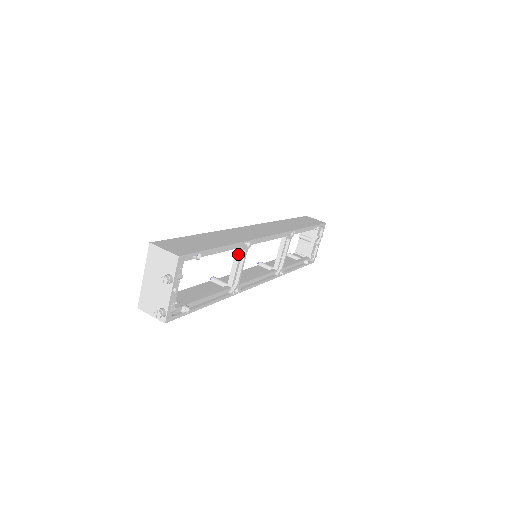
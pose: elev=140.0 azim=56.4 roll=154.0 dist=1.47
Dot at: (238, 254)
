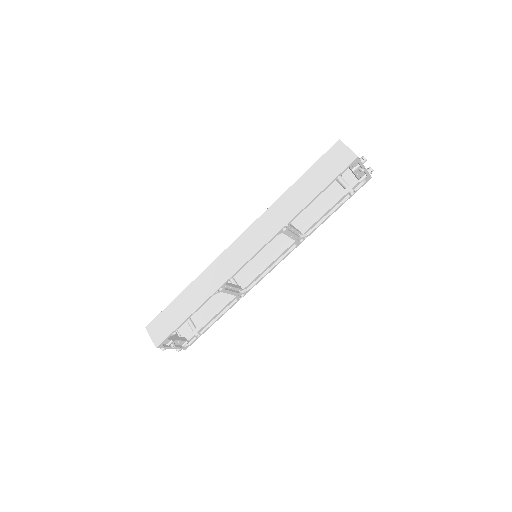
Dot at: occluded
